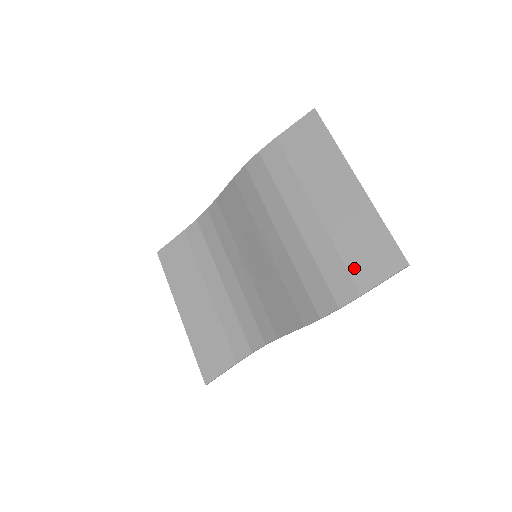
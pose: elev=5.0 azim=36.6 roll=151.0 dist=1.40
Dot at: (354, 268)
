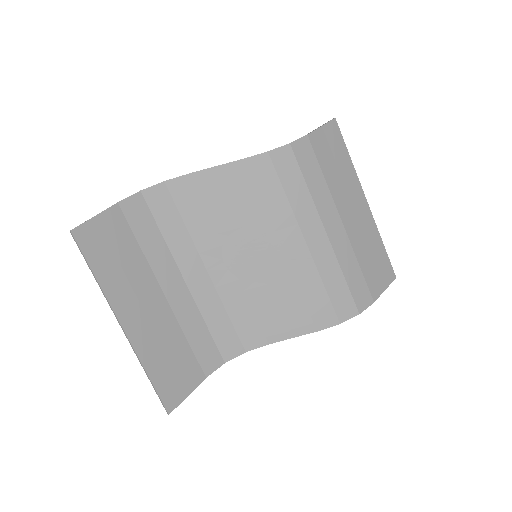
Dot at: (369, 279)
